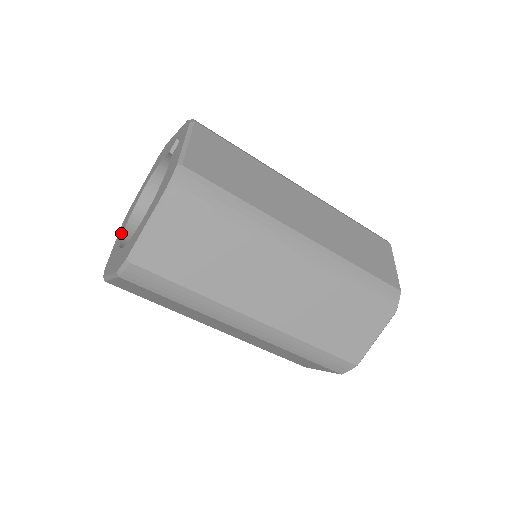
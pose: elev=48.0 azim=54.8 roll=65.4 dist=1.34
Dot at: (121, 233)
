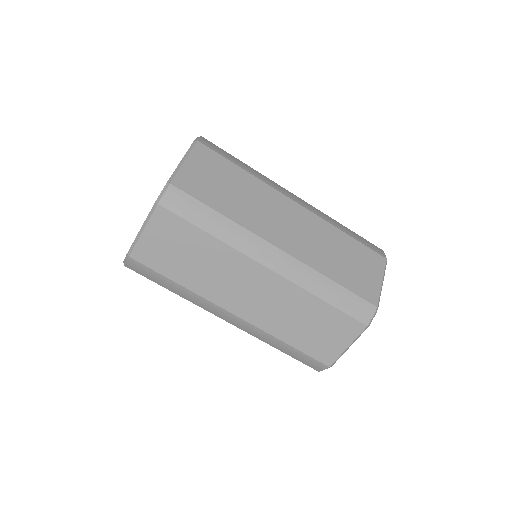
Dot at: occluded
